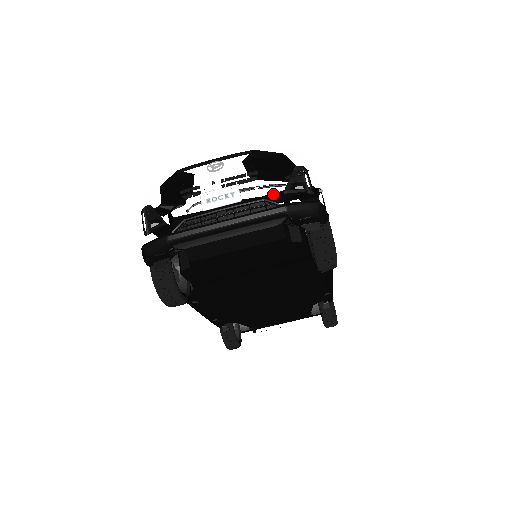
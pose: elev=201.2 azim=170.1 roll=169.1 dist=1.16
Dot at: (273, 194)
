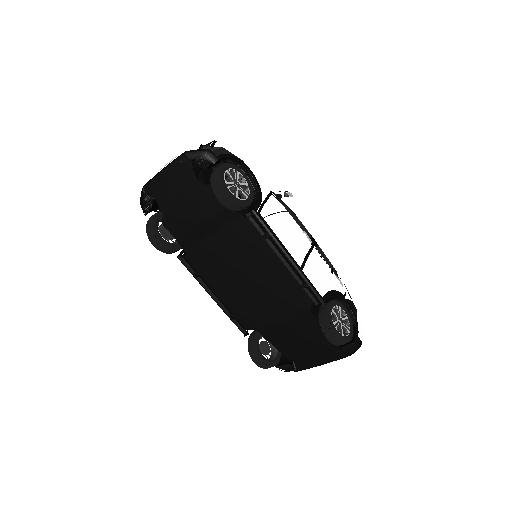
Dot at: occluded
